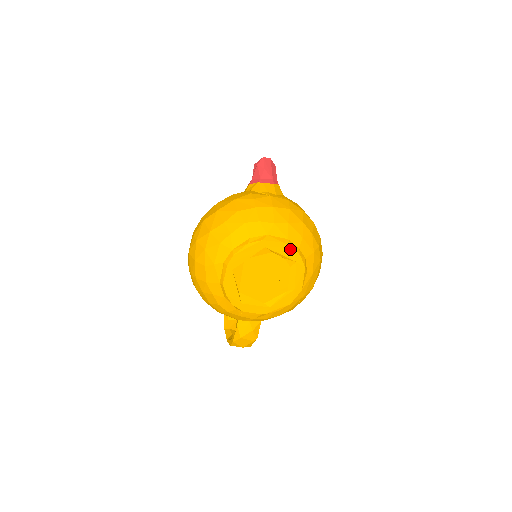
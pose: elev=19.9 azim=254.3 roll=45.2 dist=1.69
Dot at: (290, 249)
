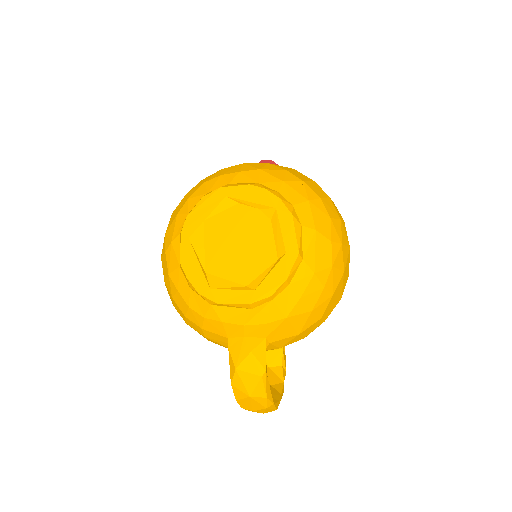
Dot at: (261, 192)
